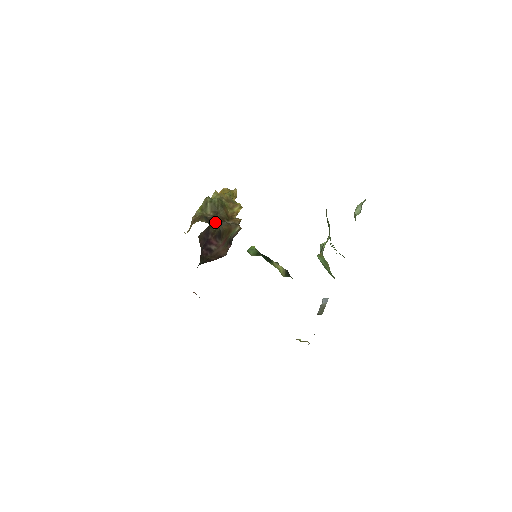
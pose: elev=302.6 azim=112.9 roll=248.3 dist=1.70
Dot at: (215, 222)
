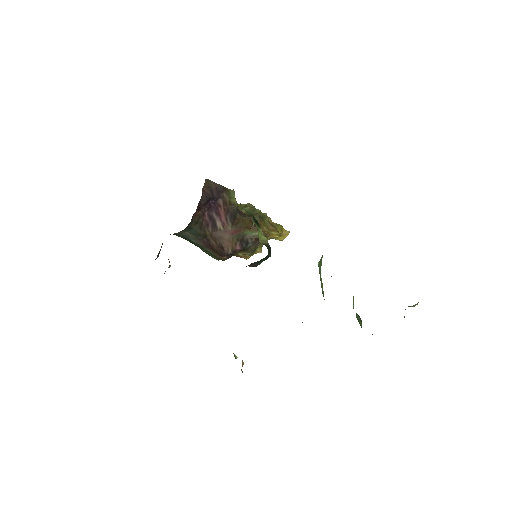
Dot at: (240, 212)
